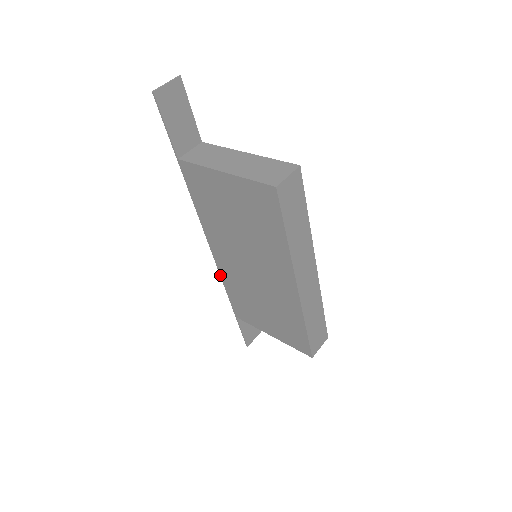
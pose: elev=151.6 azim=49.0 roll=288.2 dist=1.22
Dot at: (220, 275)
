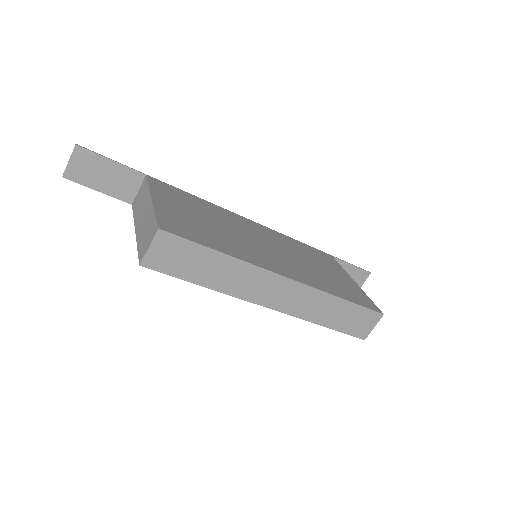
Dot at: occluded
